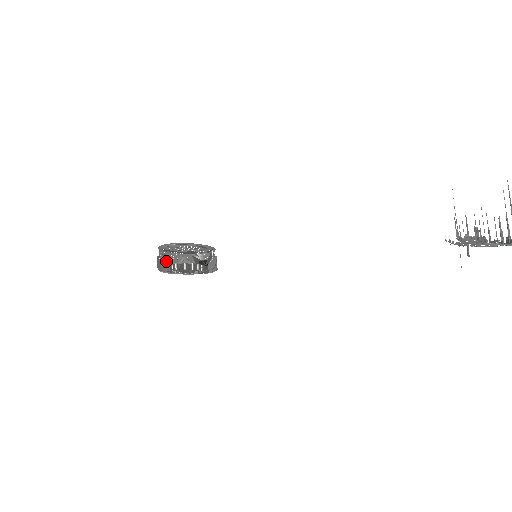
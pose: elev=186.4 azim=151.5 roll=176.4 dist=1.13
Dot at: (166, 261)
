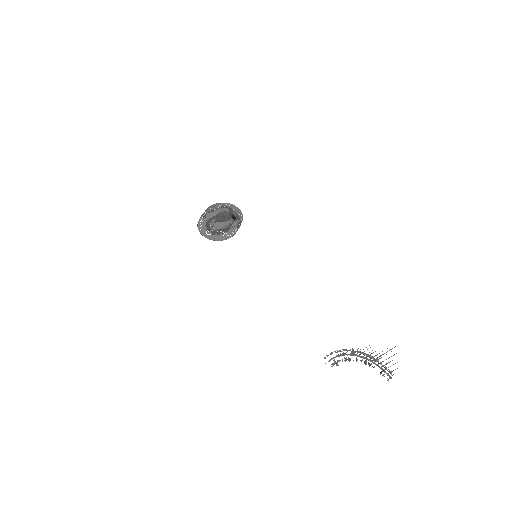
Dot at: (209, 210)
